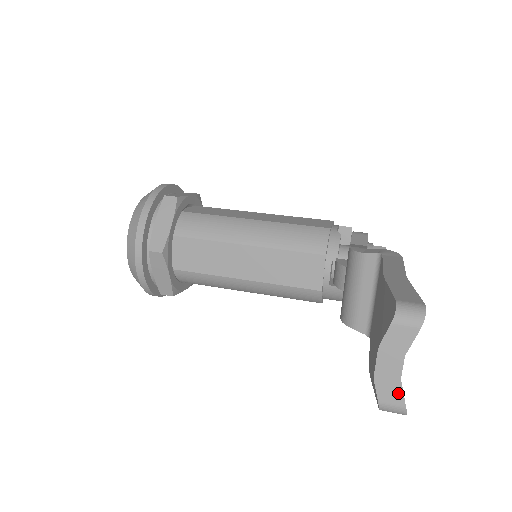
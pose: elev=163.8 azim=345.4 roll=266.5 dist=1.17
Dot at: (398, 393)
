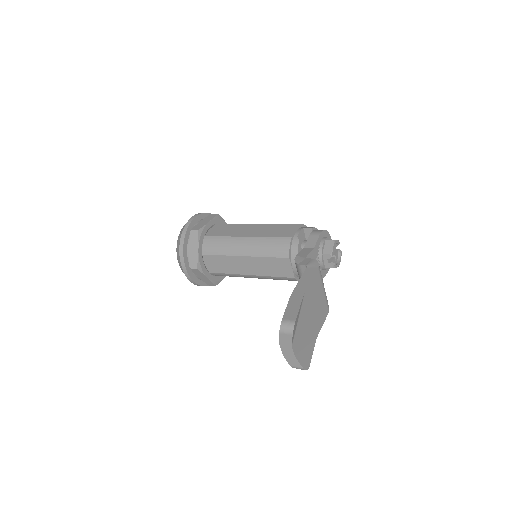
Dot at: (296, 362)
